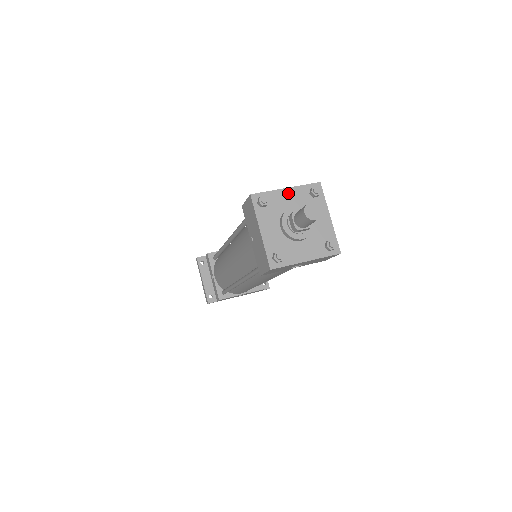
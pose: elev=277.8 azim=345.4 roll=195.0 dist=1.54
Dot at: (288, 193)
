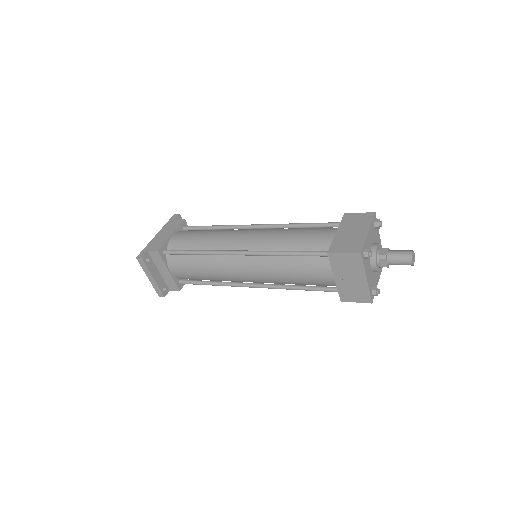
Dot at: (370, 235)
